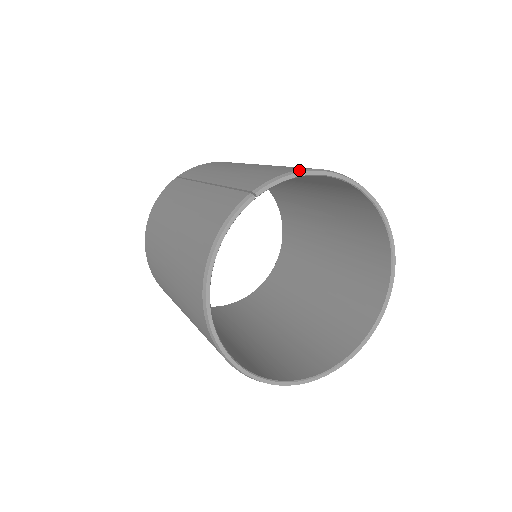
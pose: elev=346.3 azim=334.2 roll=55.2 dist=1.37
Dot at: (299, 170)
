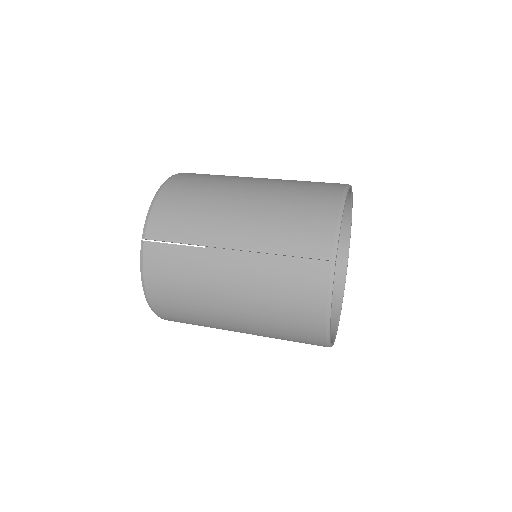
Dot at: (338, 219)
